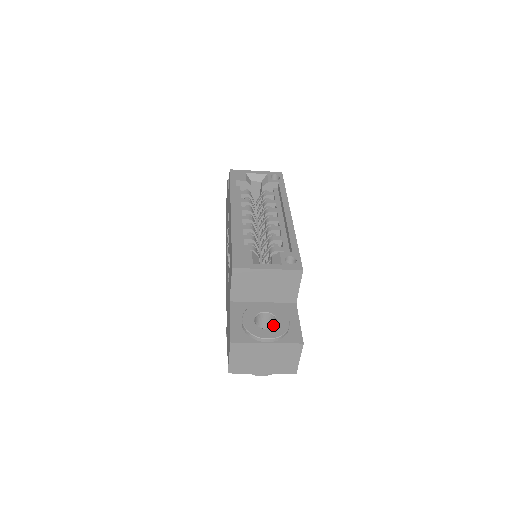
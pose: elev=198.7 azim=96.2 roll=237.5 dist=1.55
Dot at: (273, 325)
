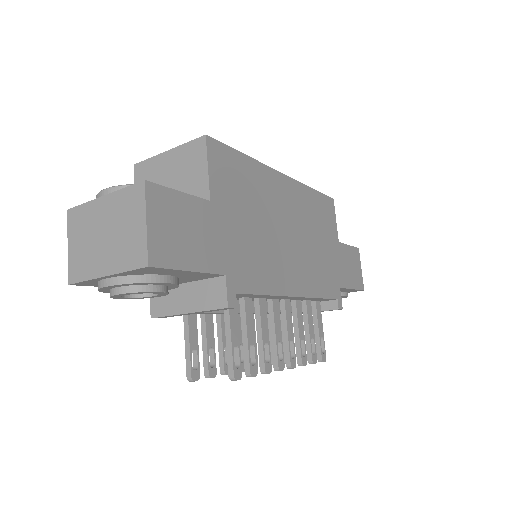
Dot at: occluded
